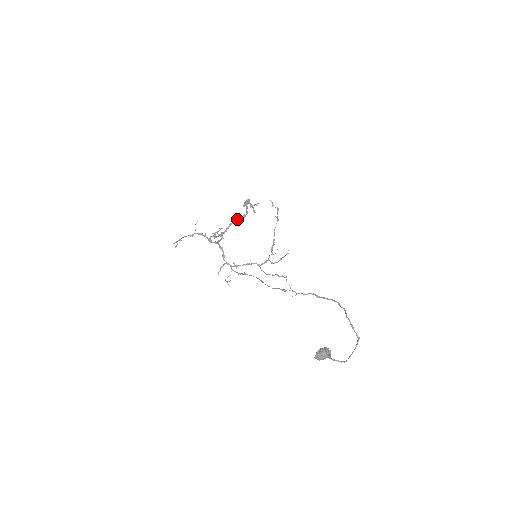
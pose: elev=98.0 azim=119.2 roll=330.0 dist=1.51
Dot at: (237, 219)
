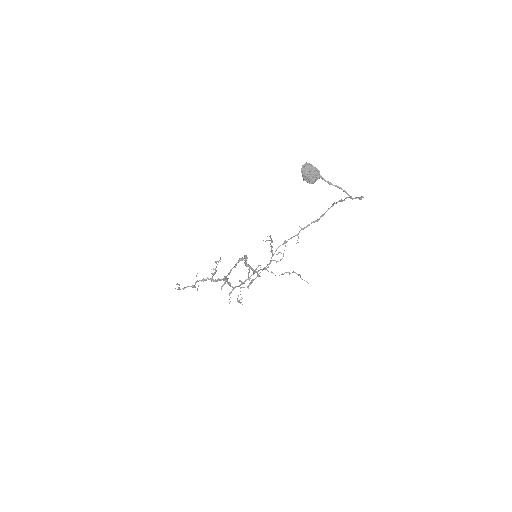
Dot at: occluded
